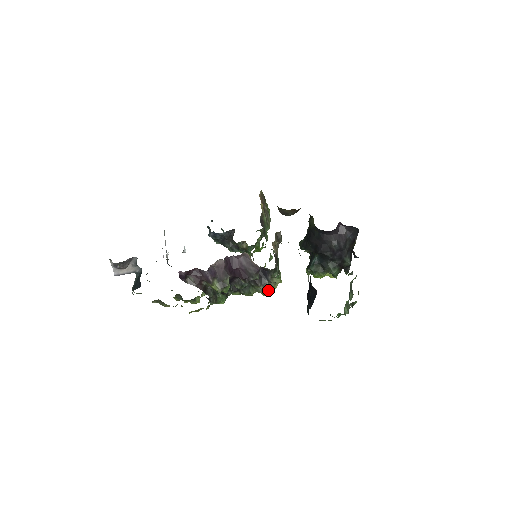
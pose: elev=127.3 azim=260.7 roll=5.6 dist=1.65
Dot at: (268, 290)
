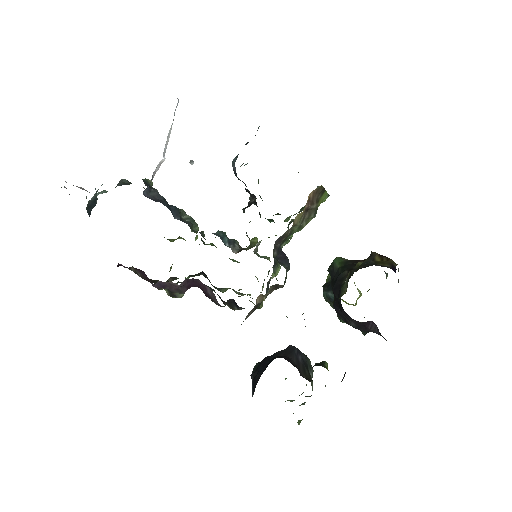
Dot at: (248, 294)
